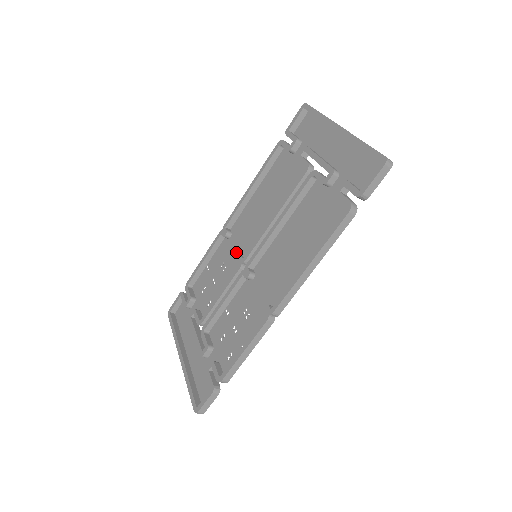
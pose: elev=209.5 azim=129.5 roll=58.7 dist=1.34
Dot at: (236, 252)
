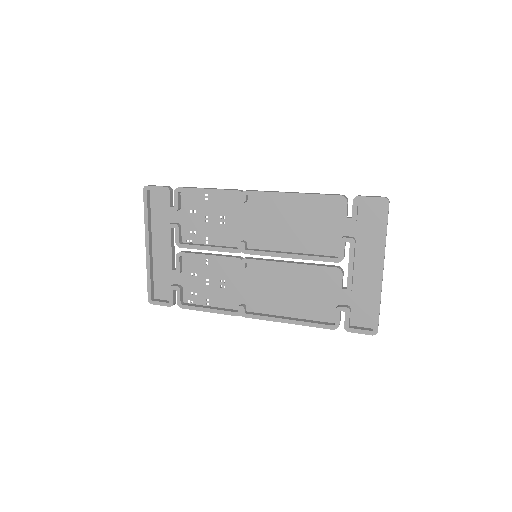
Dot at: (241, 226)
